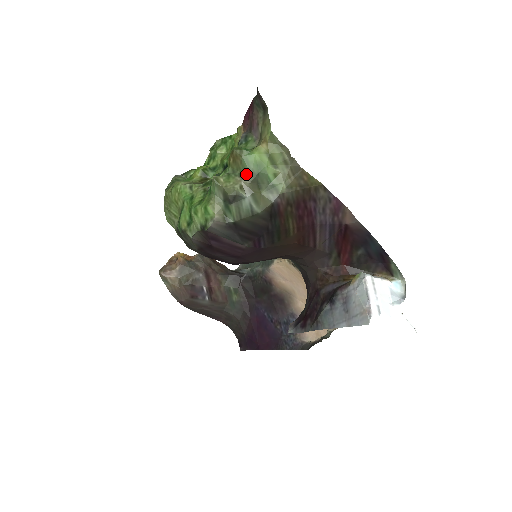
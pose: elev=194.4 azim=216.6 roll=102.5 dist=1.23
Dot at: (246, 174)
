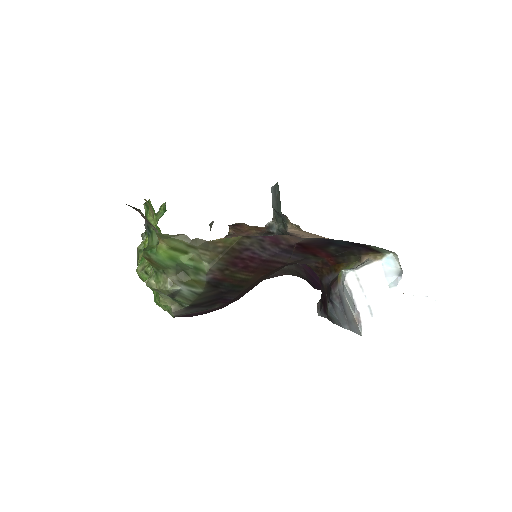
Dot at: (167, 270)
